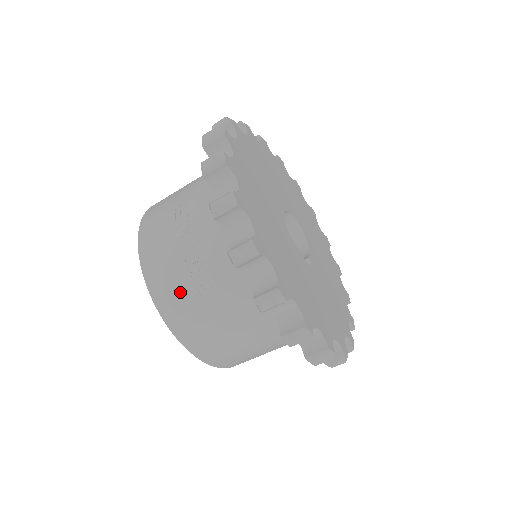
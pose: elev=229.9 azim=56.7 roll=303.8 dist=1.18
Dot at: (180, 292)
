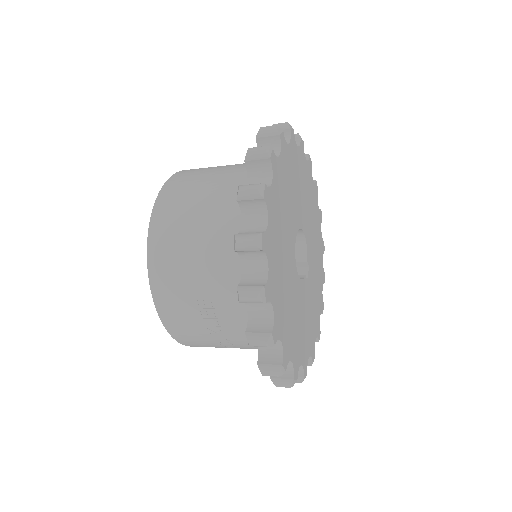
Dot at: occluded
